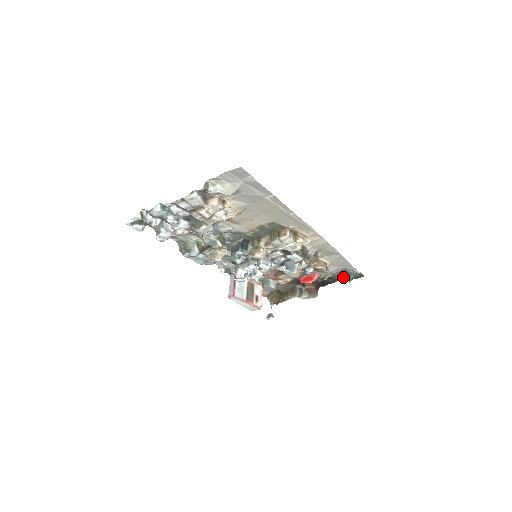
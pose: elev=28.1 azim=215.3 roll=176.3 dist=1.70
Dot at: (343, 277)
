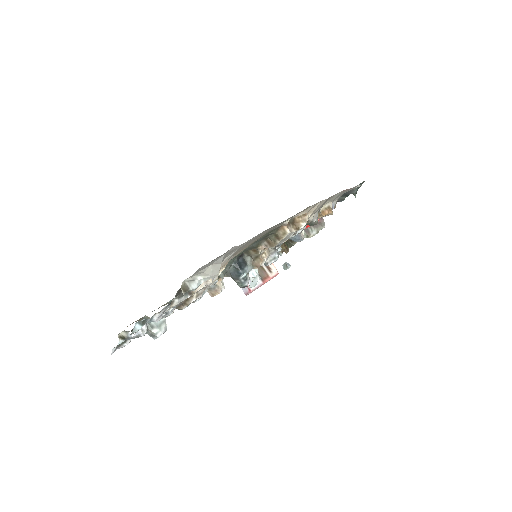
Dot at: (346, 196)
